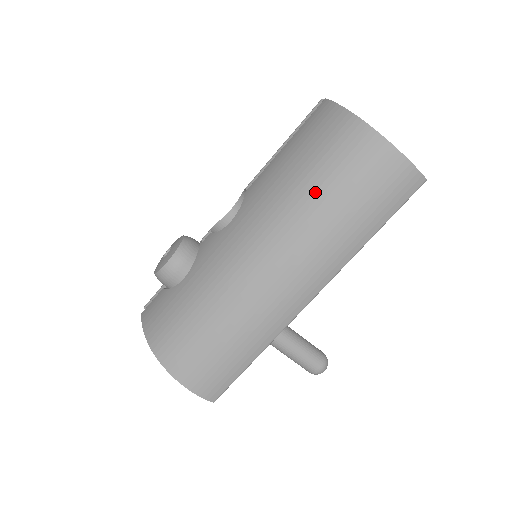
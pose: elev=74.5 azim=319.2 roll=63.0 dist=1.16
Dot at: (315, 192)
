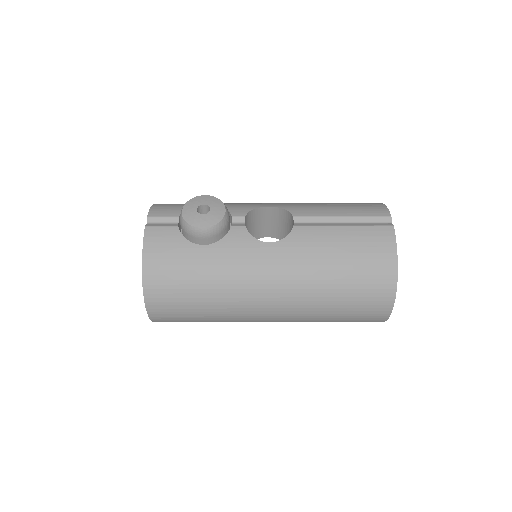
Dot at: (335, 289)
